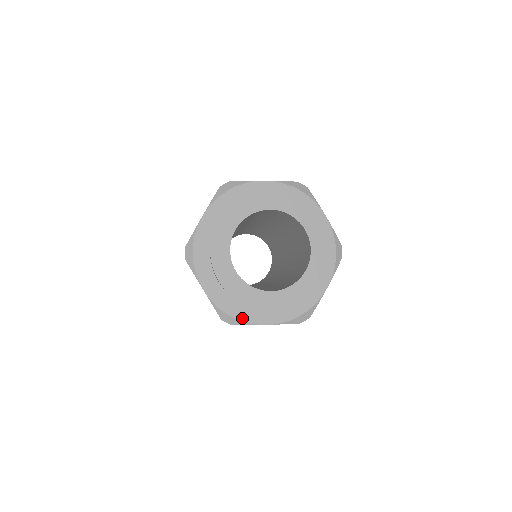
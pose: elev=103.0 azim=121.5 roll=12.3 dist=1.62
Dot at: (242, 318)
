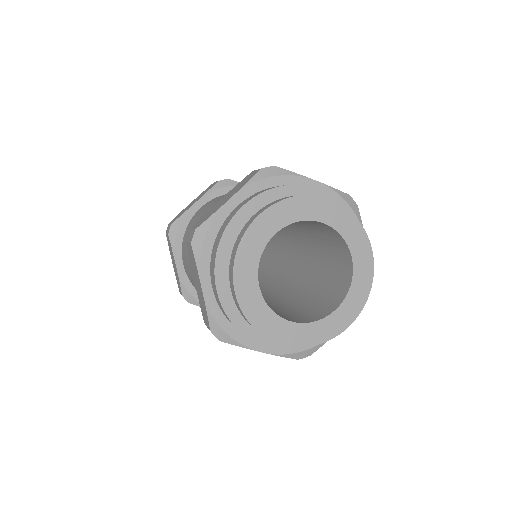
Dot at: occluded
